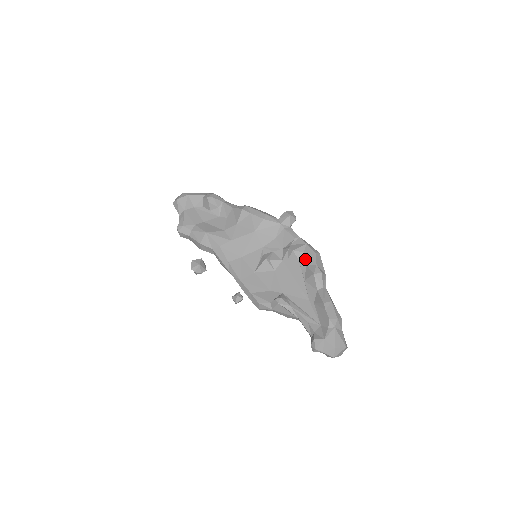
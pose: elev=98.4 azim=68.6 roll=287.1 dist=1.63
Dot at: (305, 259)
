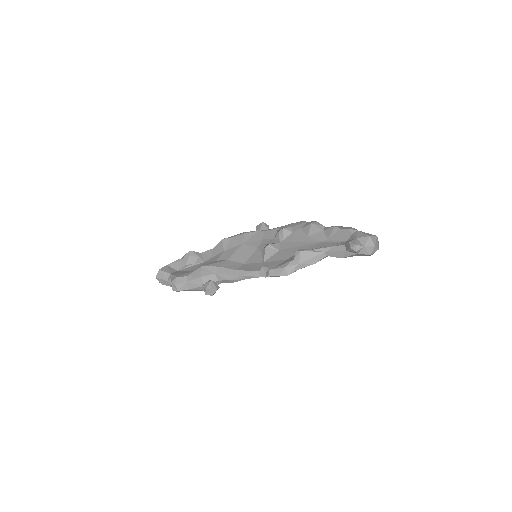
Dot at: (297, 227)
